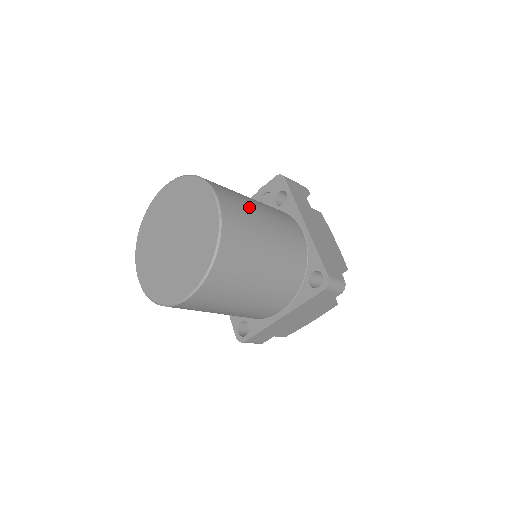
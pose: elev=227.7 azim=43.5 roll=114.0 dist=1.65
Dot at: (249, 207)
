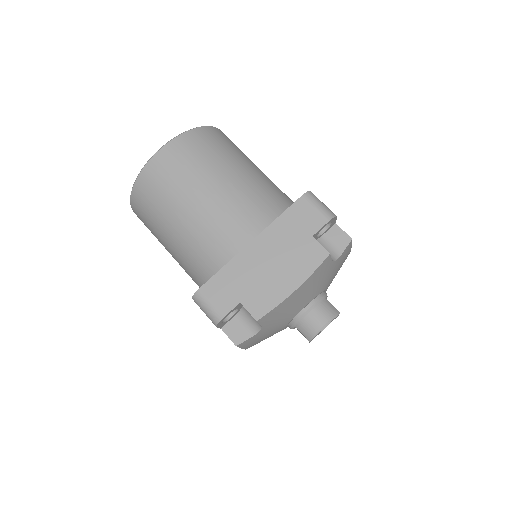
Dot at: occluded
